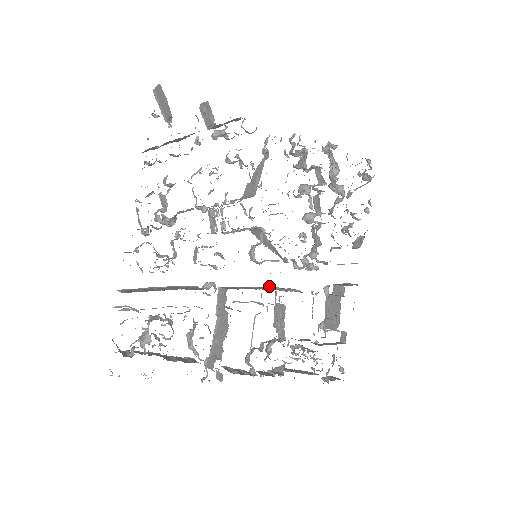
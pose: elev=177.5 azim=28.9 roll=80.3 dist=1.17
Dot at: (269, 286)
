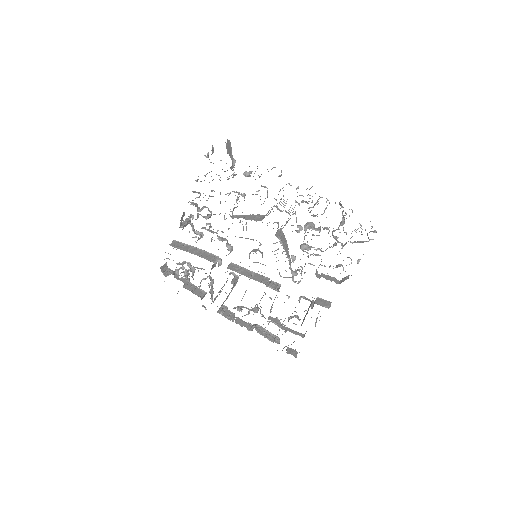
Dot at: (264, 276)
